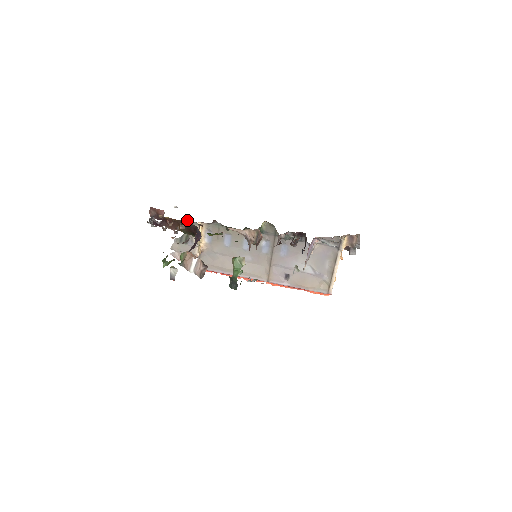
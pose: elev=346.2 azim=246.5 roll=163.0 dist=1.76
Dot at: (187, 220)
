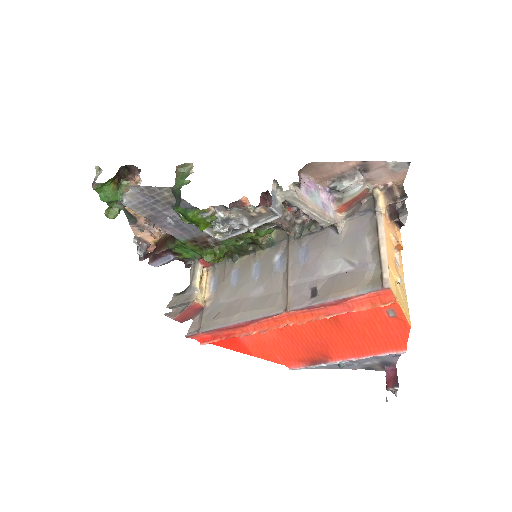
Dot at: (189, 264)
